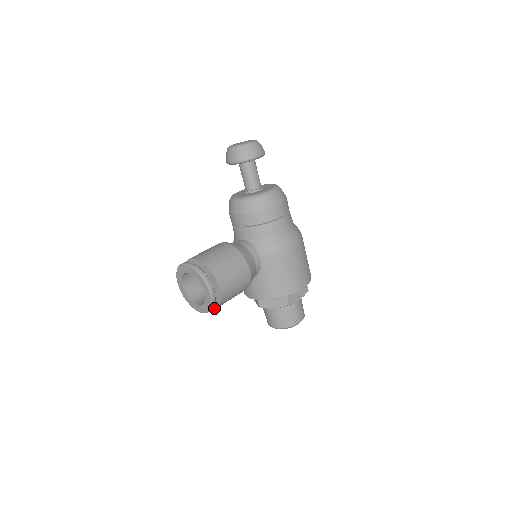
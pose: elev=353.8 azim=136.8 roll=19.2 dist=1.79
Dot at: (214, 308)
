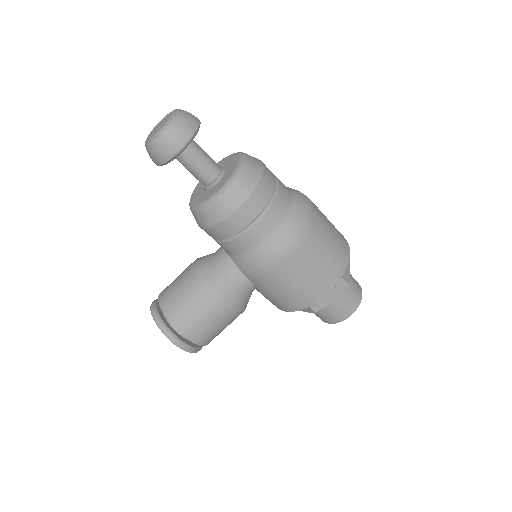
Dot at: occluded
